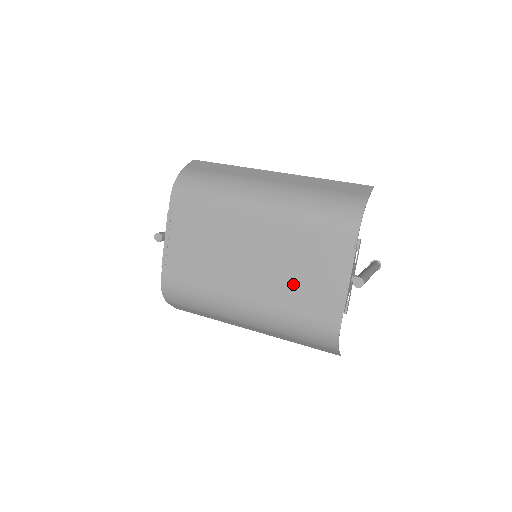
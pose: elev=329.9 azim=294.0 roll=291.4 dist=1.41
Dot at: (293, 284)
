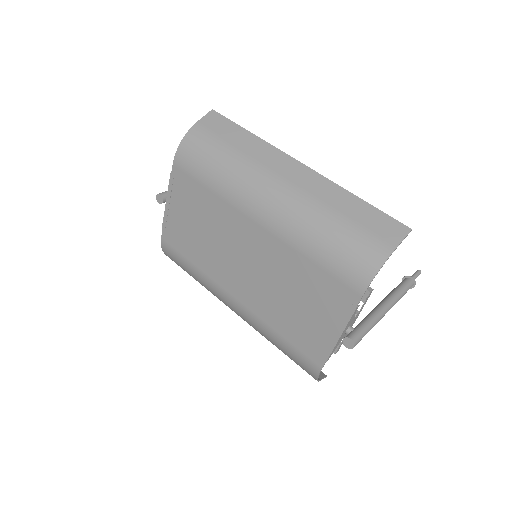
Dot at: (282, 309)
